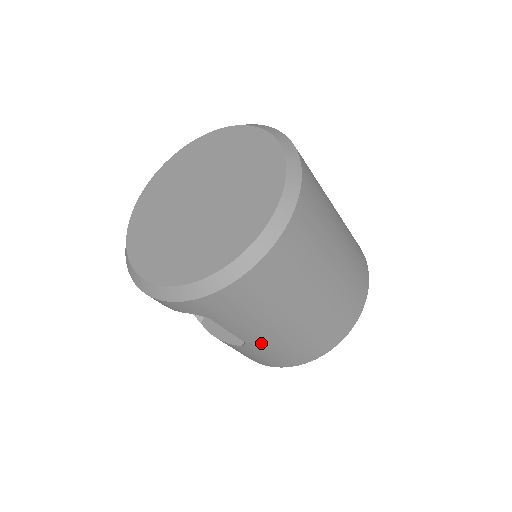
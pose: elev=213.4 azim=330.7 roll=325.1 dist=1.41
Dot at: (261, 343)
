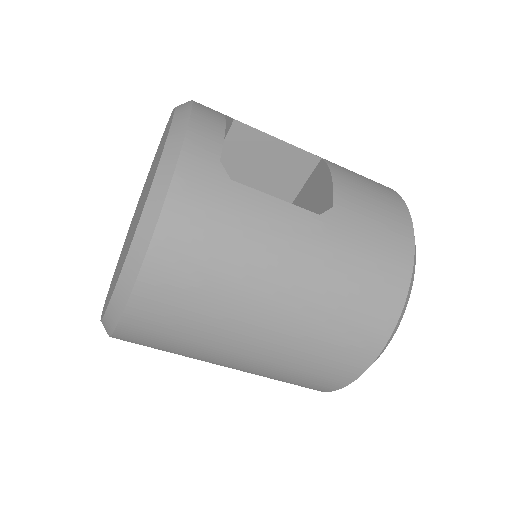
Dot at: occluded
